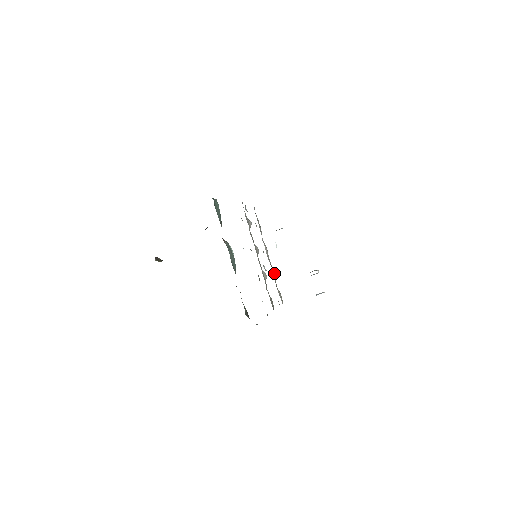
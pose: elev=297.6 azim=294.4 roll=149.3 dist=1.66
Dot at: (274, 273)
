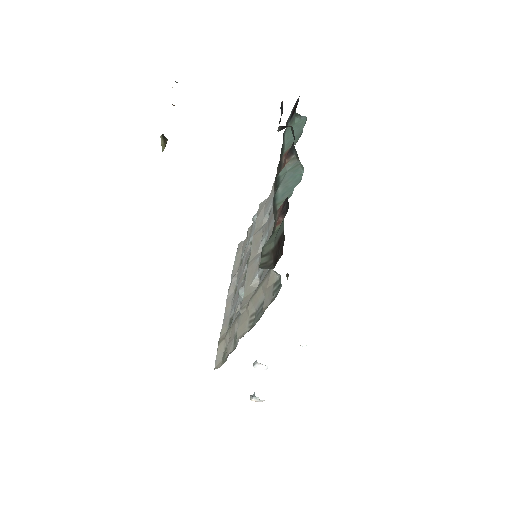
Dot at: (231, 320)
